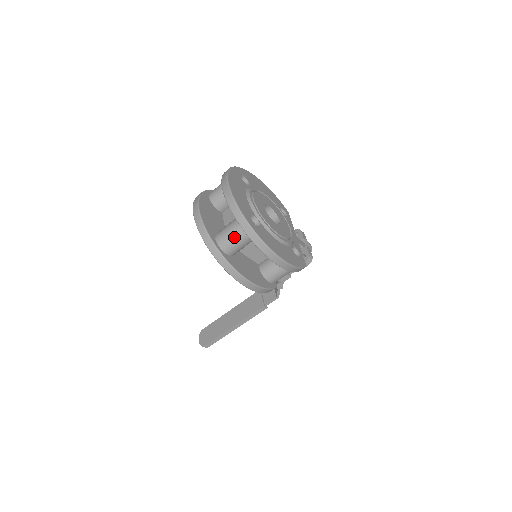
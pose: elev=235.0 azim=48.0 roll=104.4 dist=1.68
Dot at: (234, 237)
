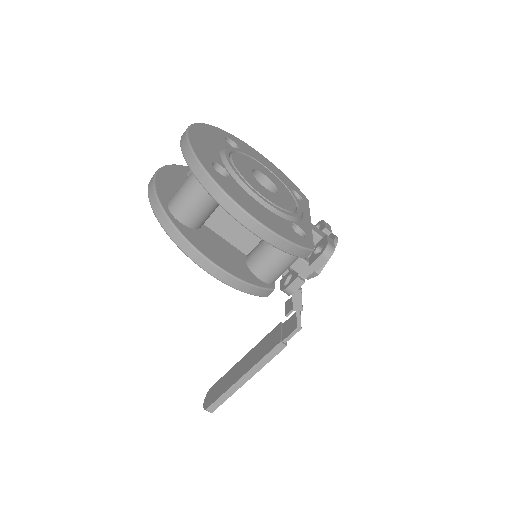
Dot at: (187, 192)
